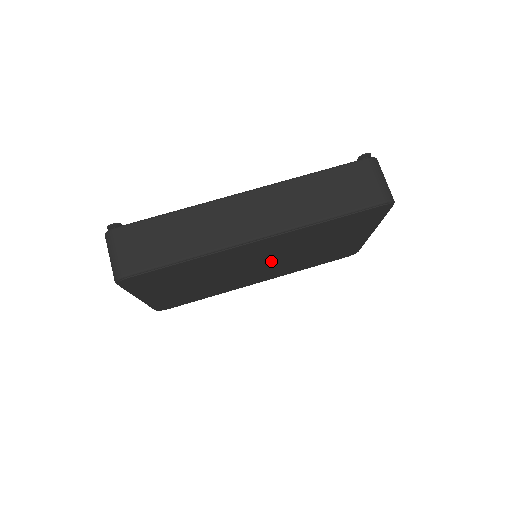
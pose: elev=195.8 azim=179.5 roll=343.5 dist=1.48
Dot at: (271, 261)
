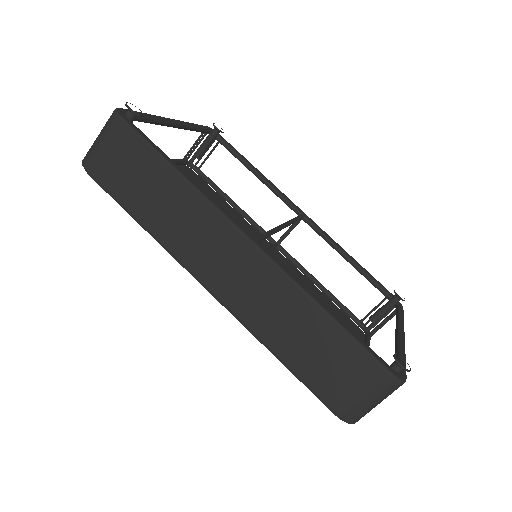
Dot at: occluded
